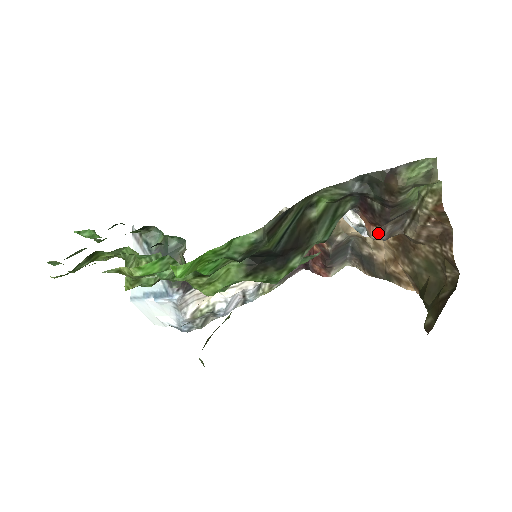
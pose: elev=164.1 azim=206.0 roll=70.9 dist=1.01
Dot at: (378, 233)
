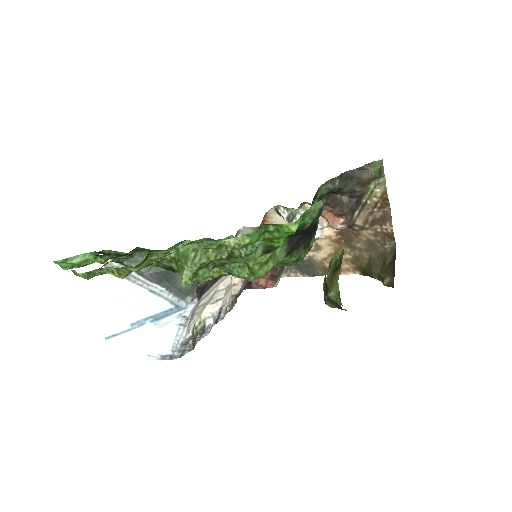
Dot at: (343, 222)
